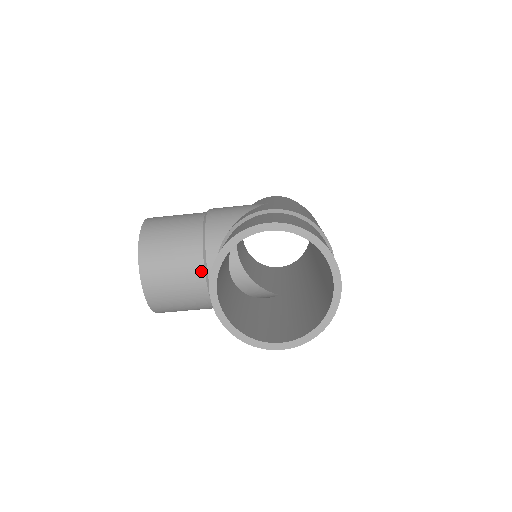
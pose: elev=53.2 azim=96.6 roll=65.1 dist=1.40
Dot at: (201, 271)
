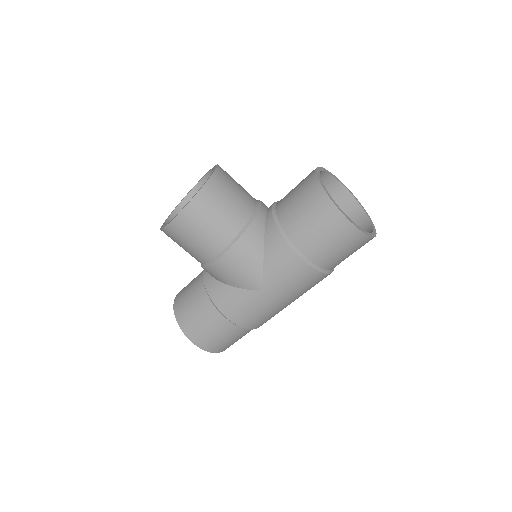
Dot at: (255, 203)
